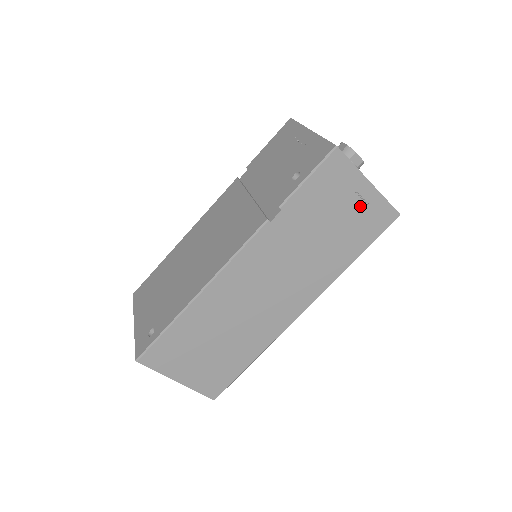
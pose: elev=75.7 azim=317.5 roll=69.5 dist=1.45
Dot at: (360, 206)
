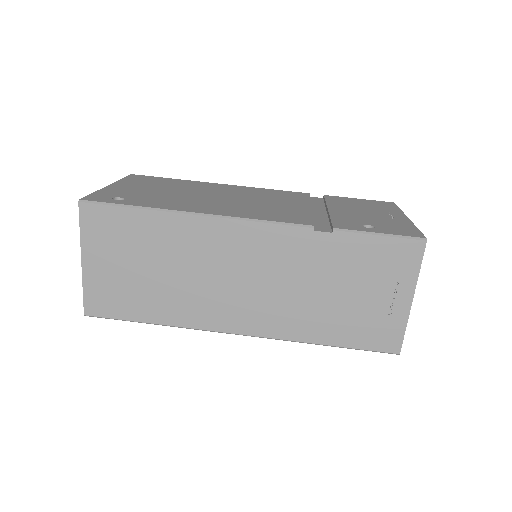
Dot at: (384, 307)
